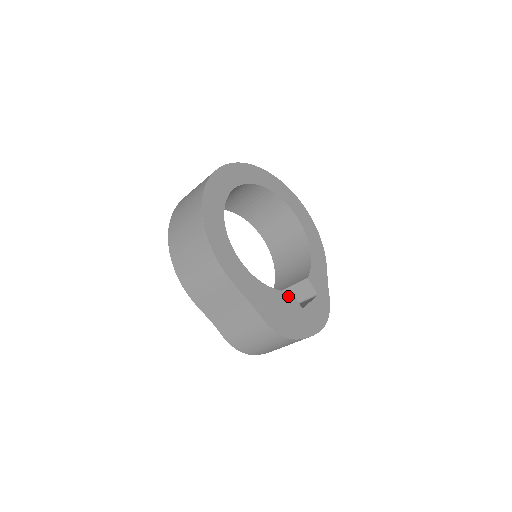
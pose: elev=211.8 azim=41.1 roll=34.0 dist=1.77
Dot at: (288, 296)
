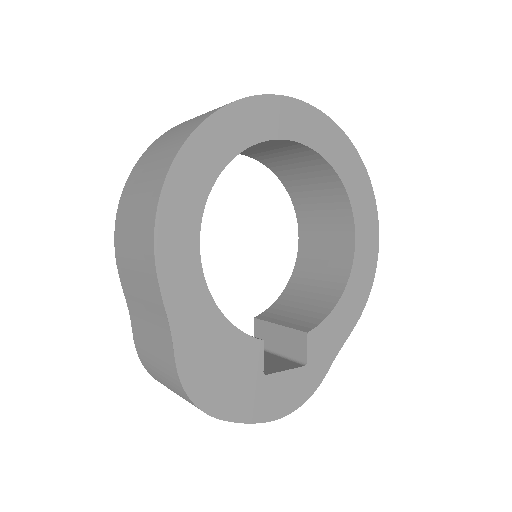
Dot at: (251, 346)
